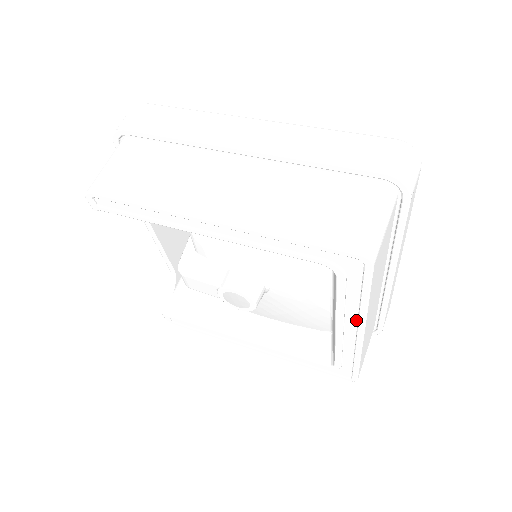
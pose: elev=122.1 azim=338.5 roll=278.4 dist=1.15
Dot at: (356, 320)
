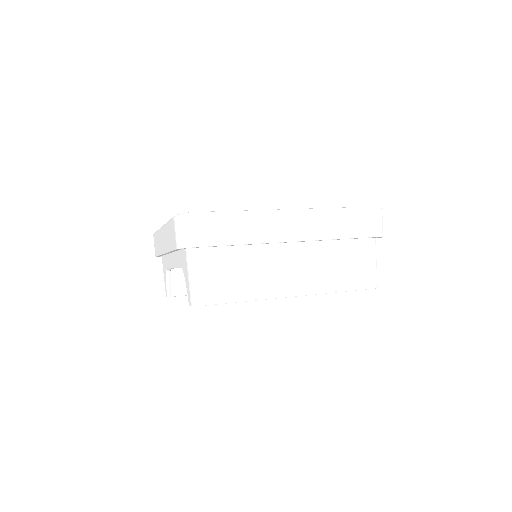
Dot at: occluded
